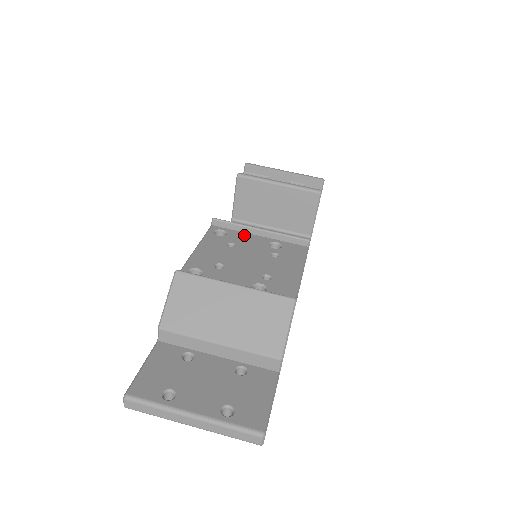
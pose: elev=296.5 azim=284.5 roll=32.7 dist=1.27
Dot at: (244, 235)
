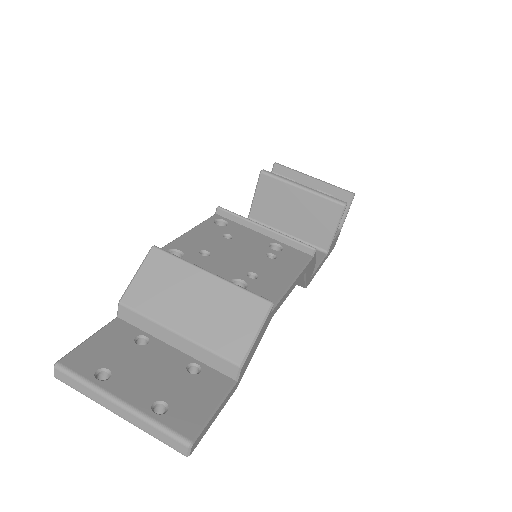
Dot at: (246, 230)
